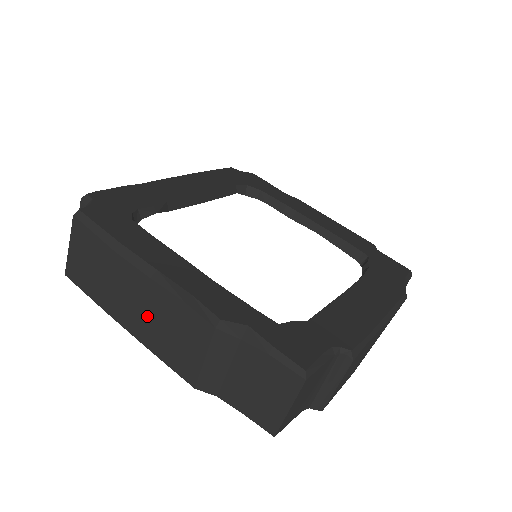
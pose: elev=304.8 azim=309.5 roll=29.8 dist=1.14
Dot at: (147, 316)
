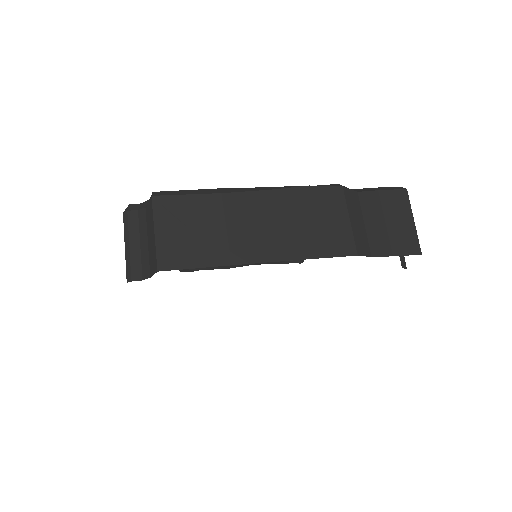
Dot at: (283, 227)
